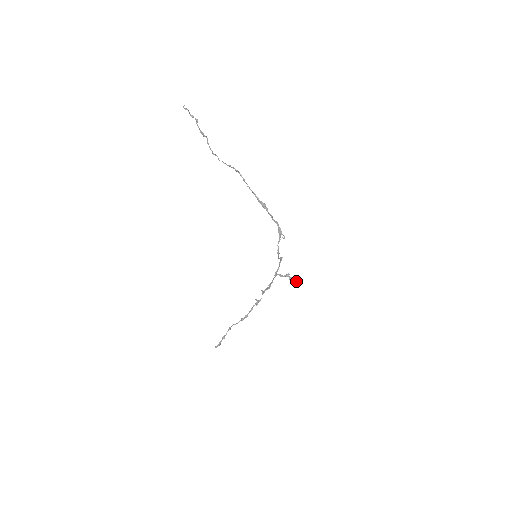
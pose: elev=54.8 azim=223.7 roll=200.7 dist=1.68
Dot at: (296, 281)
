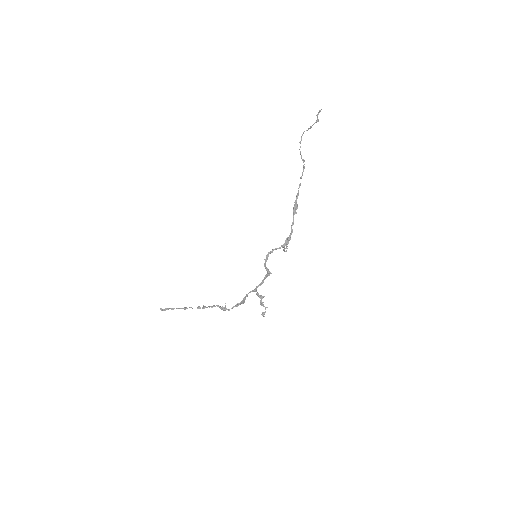
Dot at: (264, 313)
